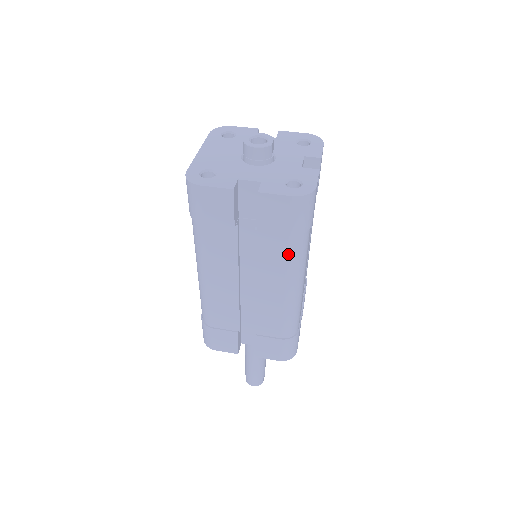
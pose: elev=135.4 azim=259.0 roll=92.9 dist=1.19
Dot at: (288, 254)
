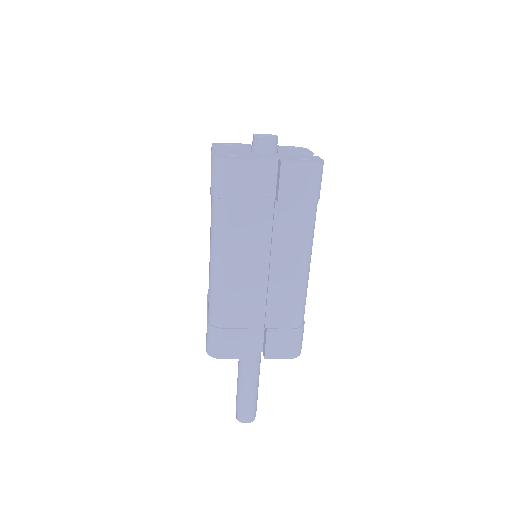
Dot at: (303, 225)
